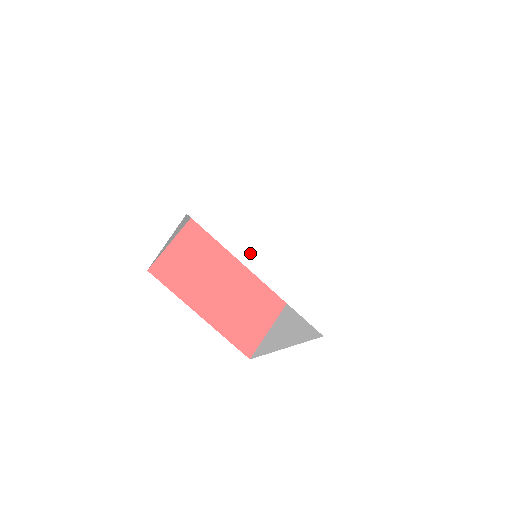
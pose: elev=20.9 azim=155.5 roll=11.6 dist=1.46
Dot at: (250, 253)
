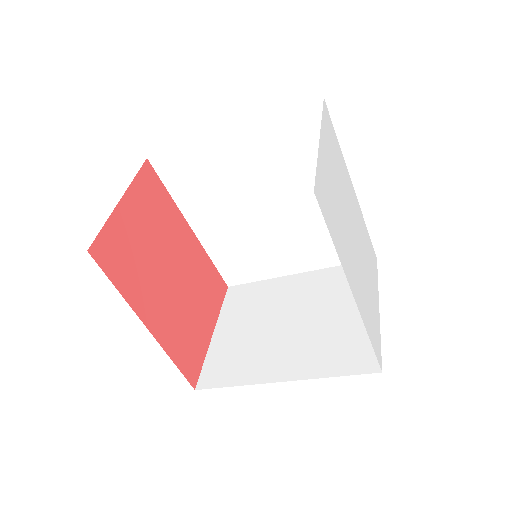
Dot at: (346, 263)
